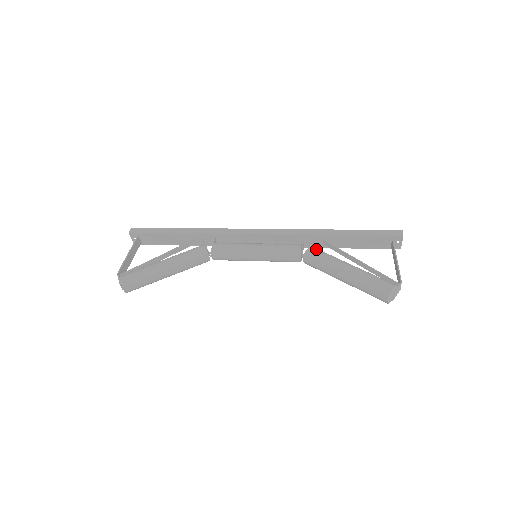
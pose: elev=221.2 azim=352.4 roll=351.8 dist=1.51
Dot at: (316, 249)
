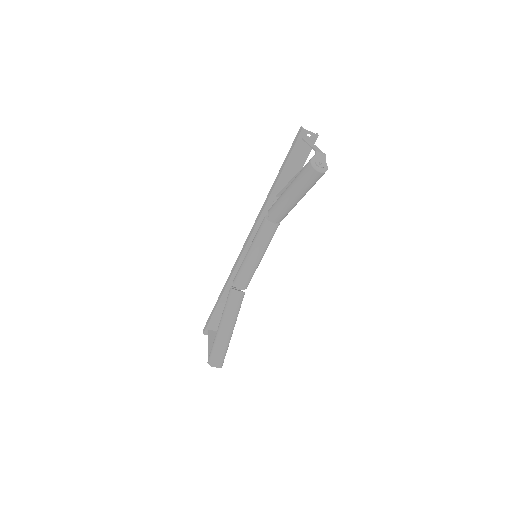
Dot at: occluded
